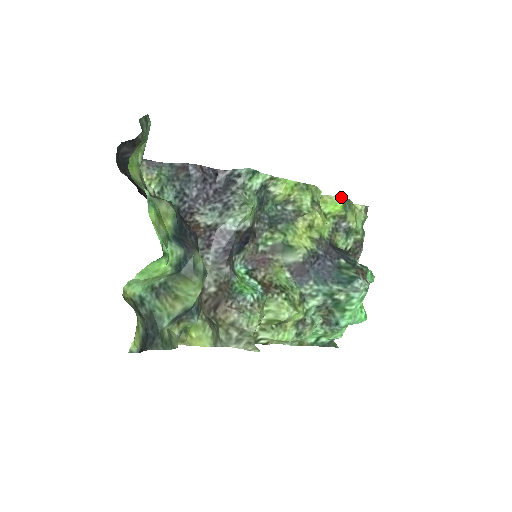
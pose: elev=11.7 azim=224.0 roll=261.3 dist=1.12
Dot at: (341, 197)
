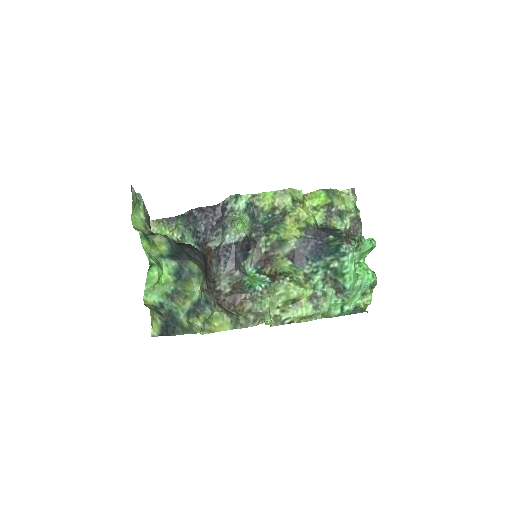
Dot at: (322, 189)
